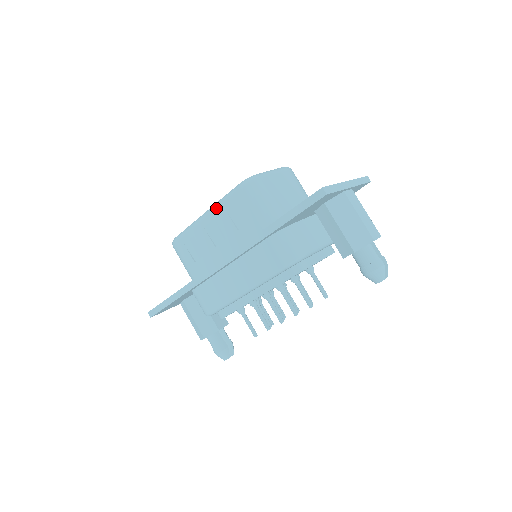
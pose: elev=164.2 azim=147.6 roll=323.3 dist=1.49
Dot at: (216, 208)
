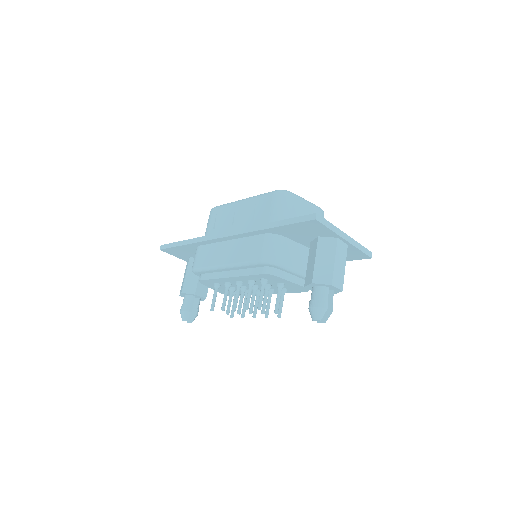
Dot at: (251, 198)
